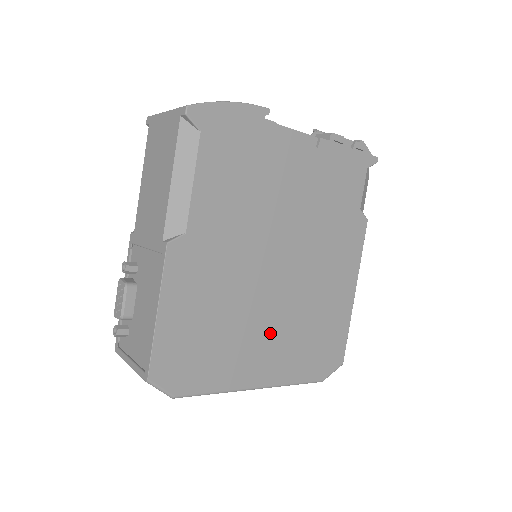
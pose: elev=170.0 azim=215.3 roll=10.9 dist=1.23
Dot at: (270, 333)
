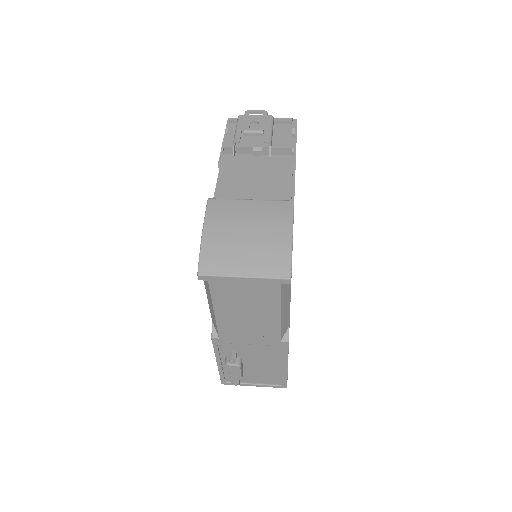
Dot at: occluded
